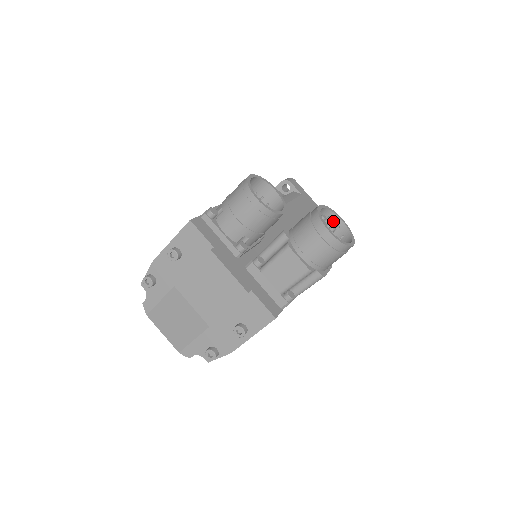
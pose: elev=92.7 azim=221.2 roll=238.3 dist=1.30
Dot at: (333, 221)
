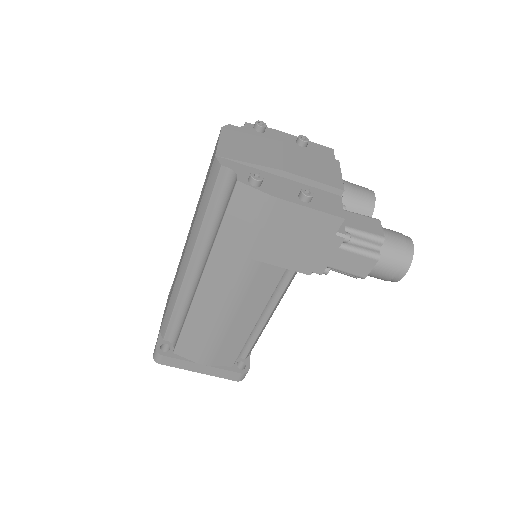
Dot at: occluded
